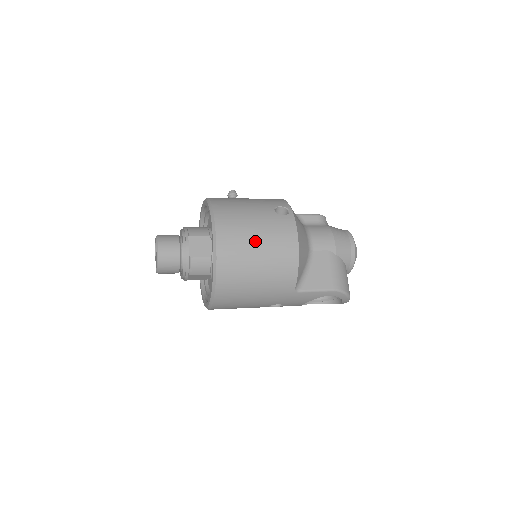
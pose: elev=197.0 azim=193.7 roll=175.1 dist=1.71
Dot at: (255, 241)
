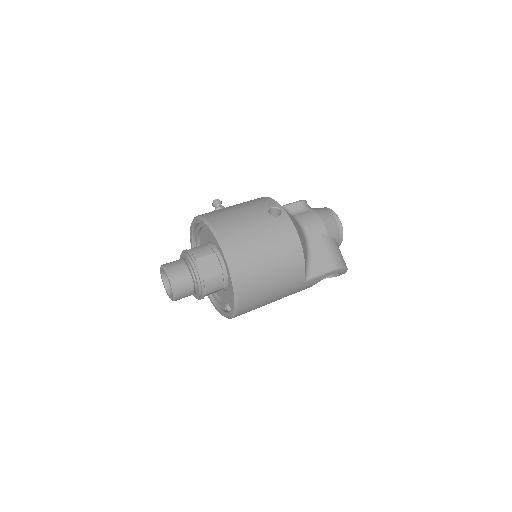
Dot at: (263, 249)
